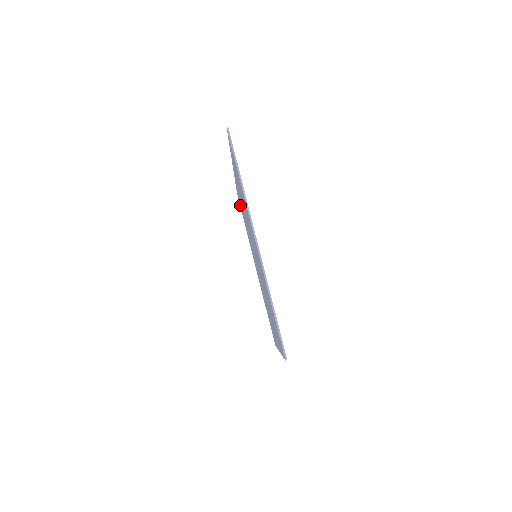
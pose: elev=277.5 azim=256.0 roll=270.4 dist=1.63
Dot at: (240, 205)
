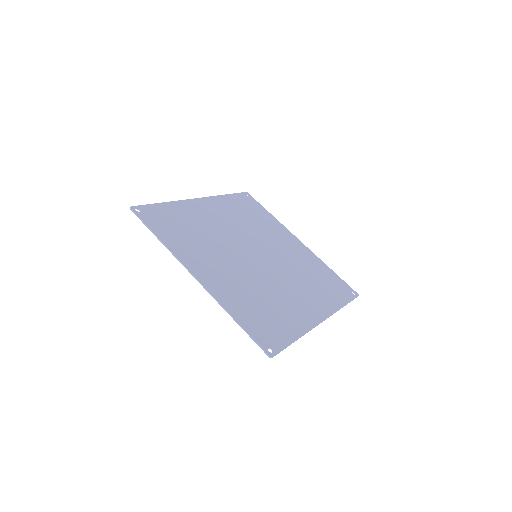
Dot at: (155, 216)
